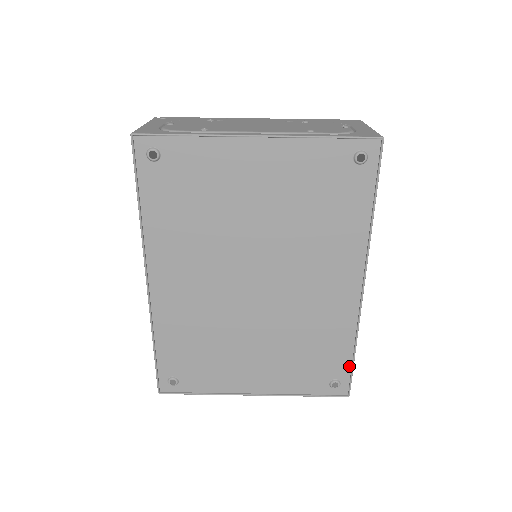
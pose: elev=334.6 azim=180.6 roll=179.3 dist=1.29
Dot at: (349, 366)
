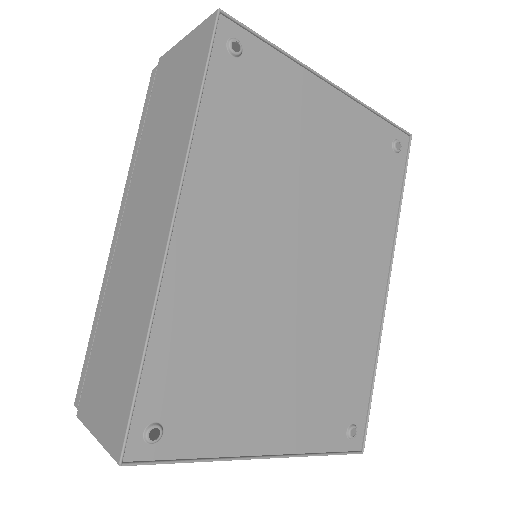
Dot at: (366, 402)
